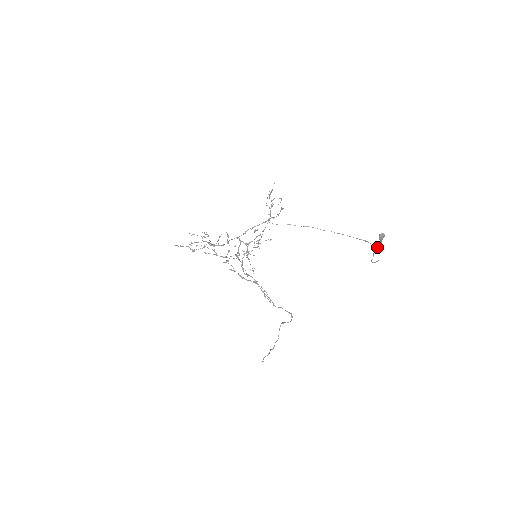
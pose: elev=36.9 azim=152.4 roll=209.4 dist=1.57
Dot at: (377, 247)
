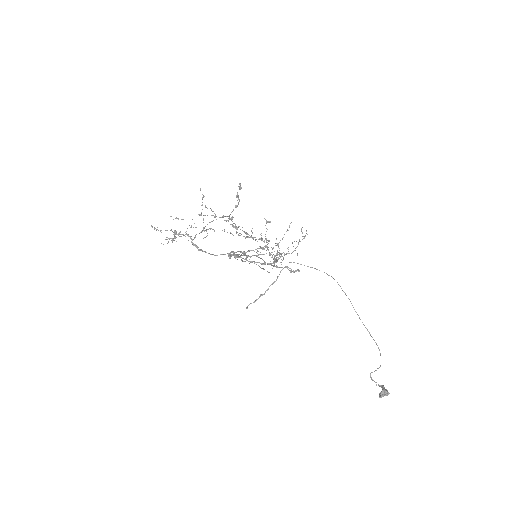
Dot at: occluded
